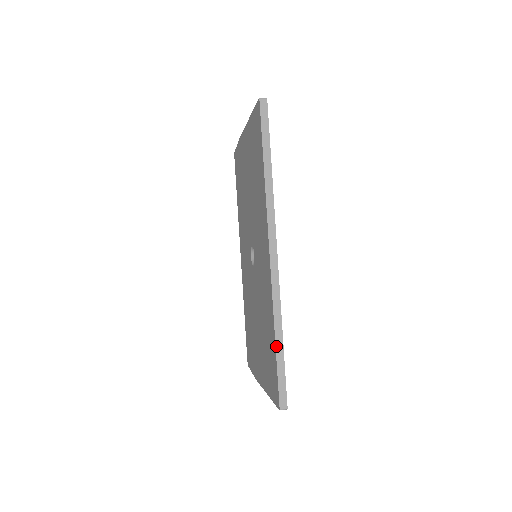
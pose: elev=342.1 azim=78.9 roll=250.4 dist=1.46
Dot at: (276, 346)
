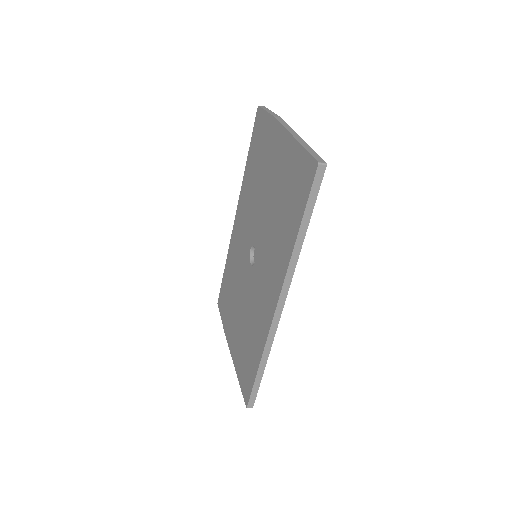
Dot at: (258, 371)
